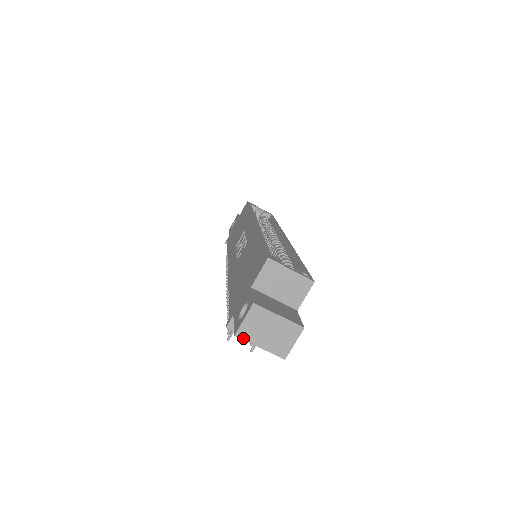
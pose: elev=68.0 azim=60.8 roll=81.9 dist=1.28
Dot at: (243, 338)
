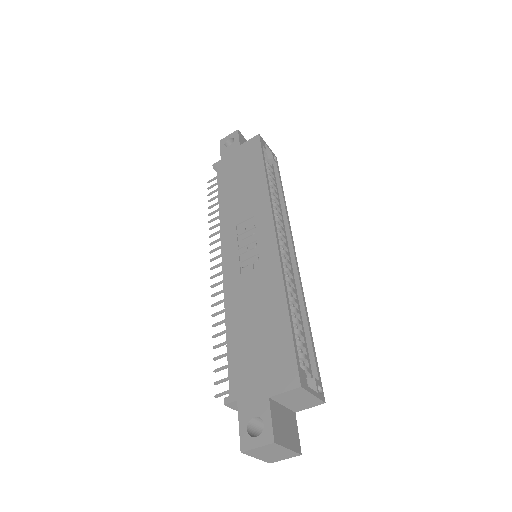
Dot at: (247, 454)
